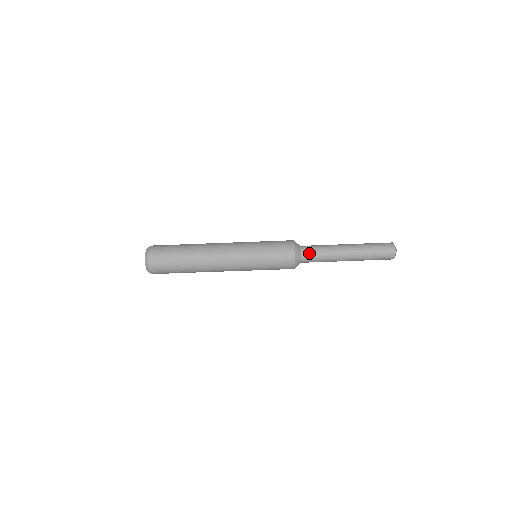
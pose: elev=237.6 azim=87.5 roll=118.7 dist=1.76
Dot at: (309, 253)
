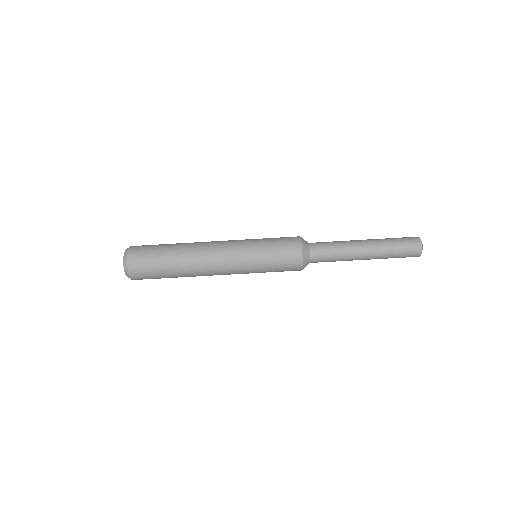
Dot at: (319, 247)
